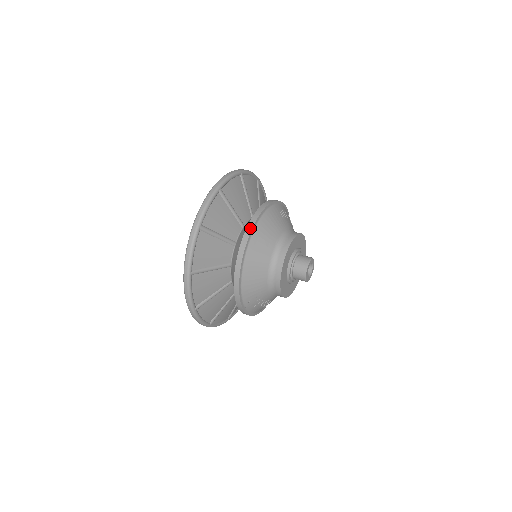
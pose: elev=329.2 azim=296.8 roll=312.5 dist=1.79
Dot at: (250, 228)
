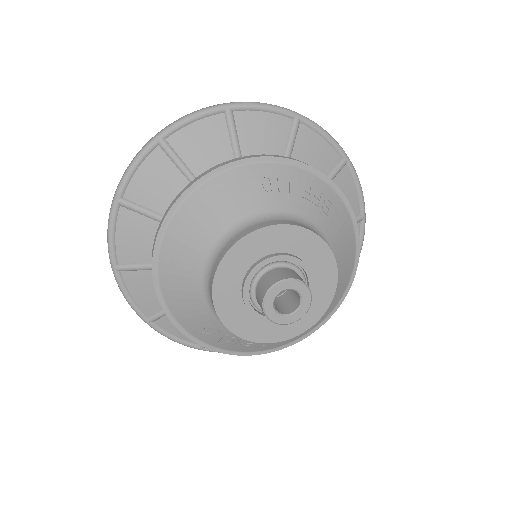
Dot at: (170, 207)
